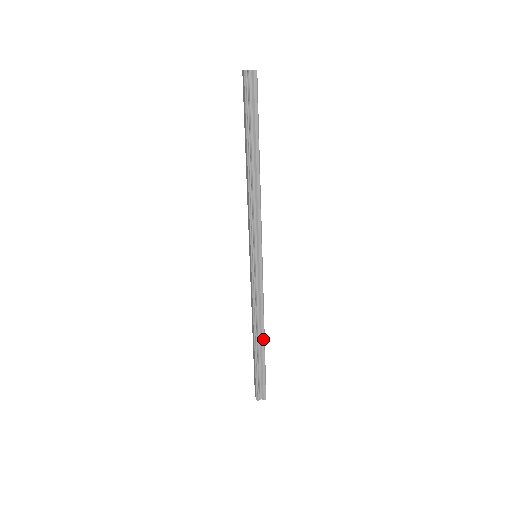
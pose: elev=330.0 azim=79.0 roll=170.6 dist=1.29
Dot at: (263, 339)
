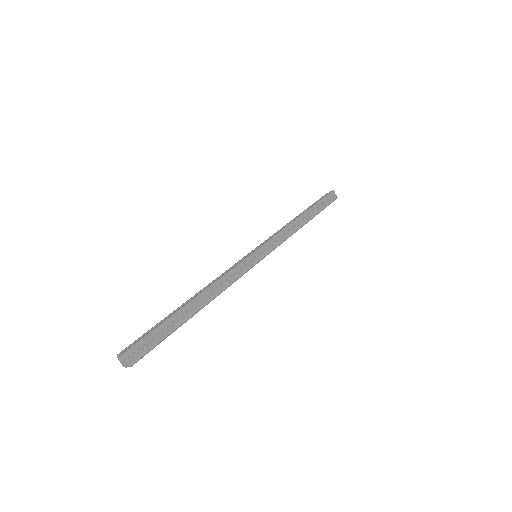
Dot at: (194, 298)
